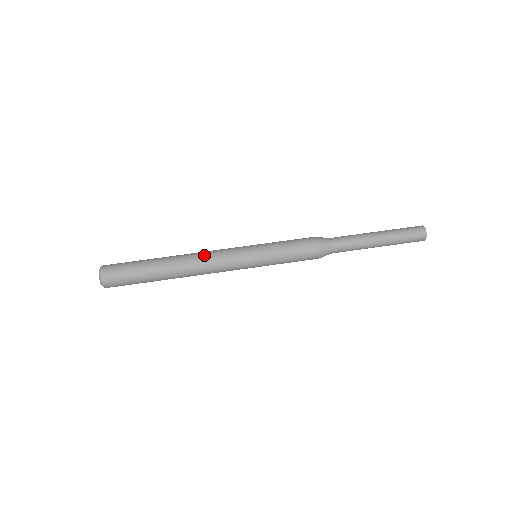
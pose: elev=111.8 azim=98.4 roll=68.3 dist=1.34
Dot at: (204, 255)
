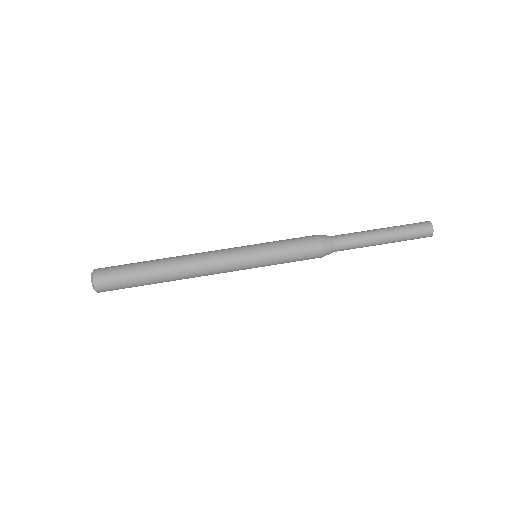
Dot at: (202, 263)
